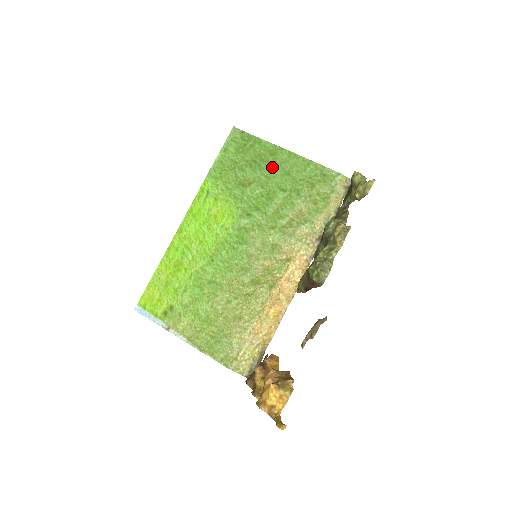
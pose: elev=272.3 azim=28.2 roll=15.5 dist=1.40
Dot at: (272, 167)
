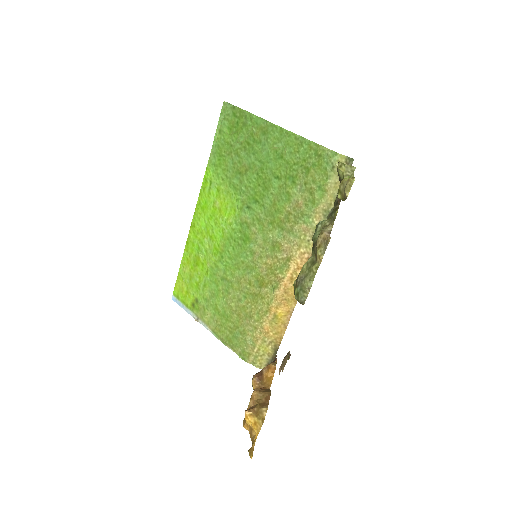
Dot at: (265, 150)
